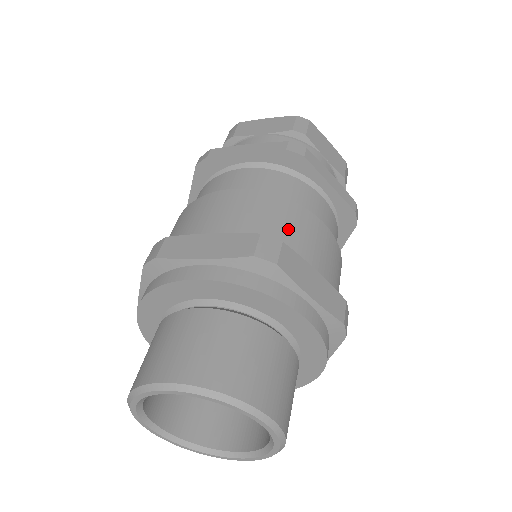
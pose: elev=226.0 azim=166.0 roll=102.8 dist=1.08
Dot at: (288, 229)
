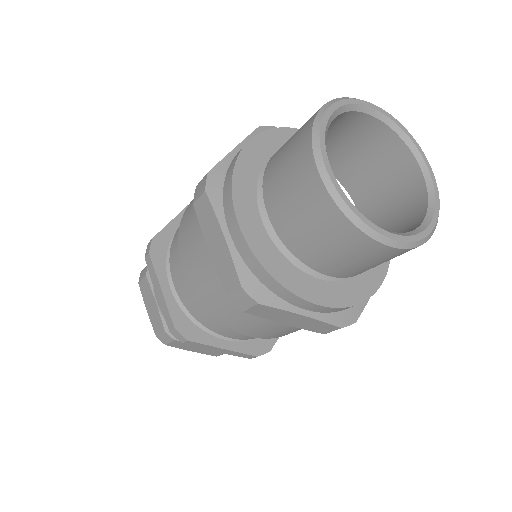
Dot at: occluded
